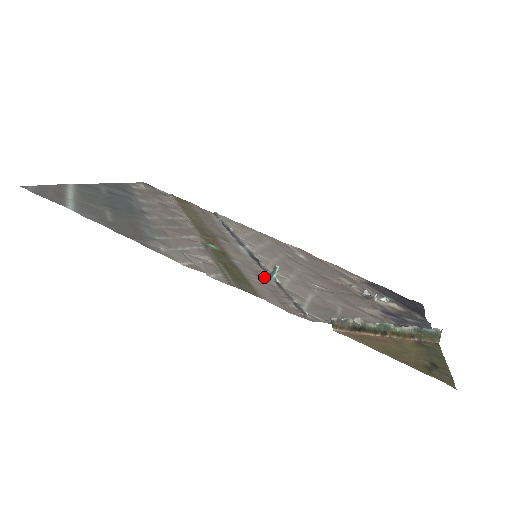
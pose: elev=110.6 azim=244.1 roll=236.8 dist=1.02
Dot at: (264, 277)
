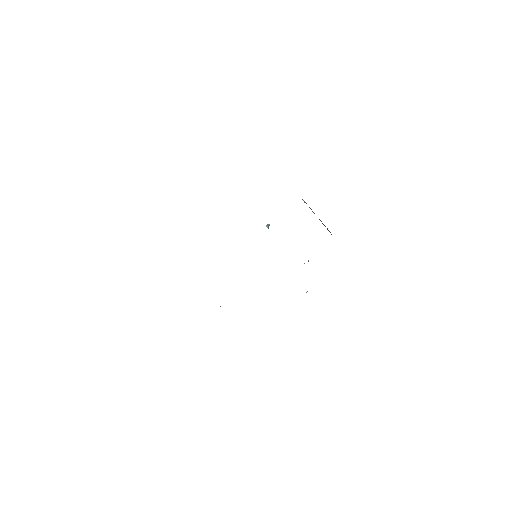
Dot at: (268, 226)
